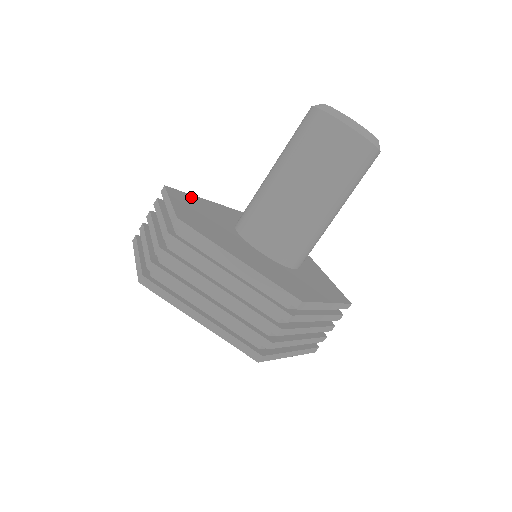
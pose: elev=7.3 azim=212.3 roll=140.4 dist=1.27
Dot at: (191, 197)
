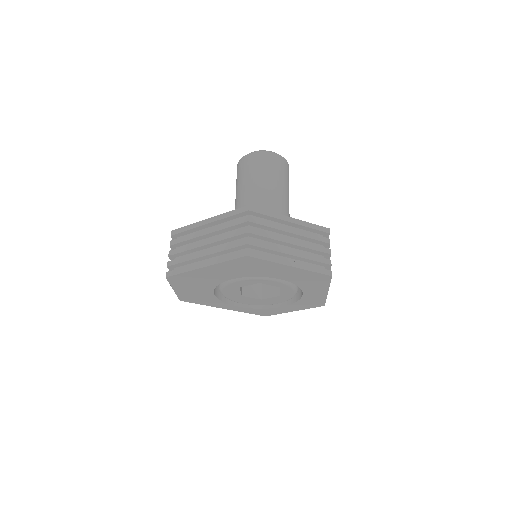
Dot at: occluded
